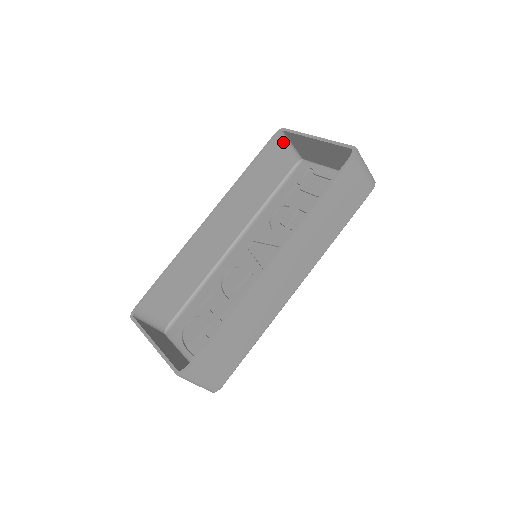
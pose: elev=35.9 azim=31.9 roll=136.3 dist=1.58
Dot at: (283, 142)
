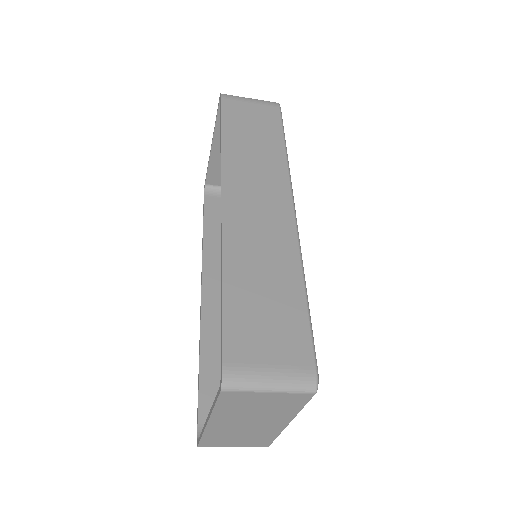
Dot at: (217, 193)
